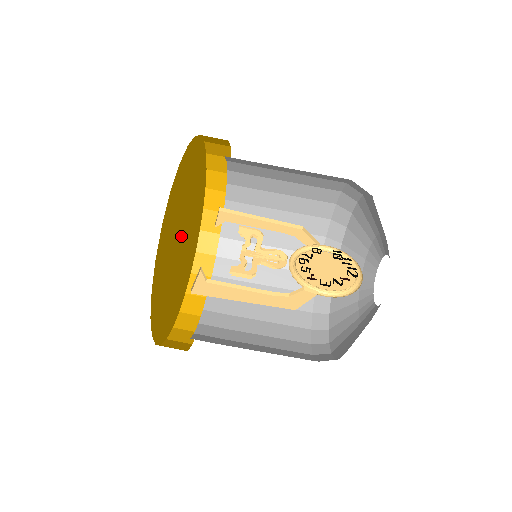
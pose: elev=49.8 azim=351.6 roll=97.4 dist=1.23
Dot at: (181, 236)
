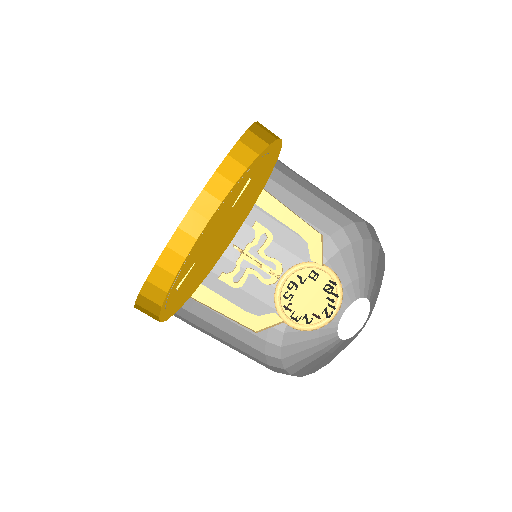
Dot at: occluded
